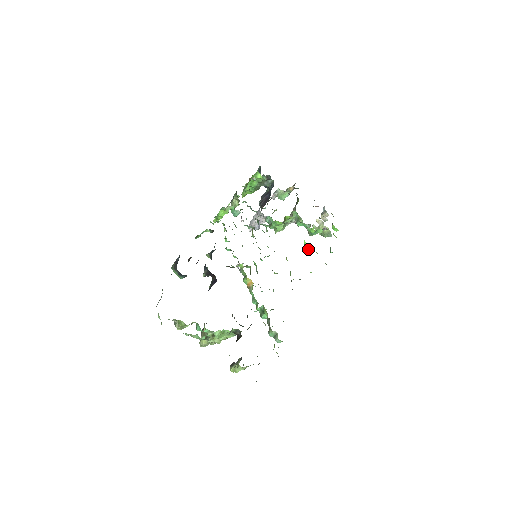
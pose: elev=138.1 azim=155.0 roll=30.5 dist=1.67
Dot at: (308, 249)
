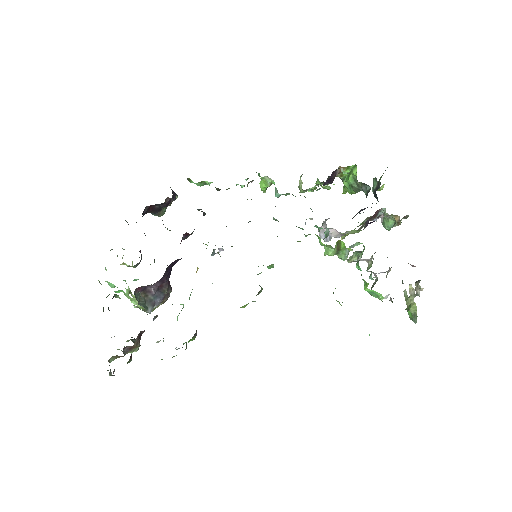
Dot at: occluded
